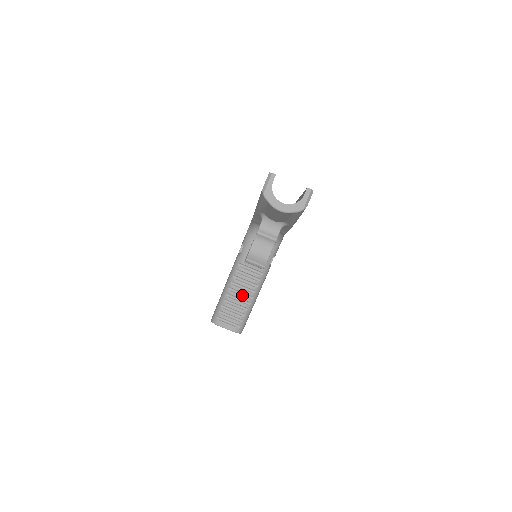
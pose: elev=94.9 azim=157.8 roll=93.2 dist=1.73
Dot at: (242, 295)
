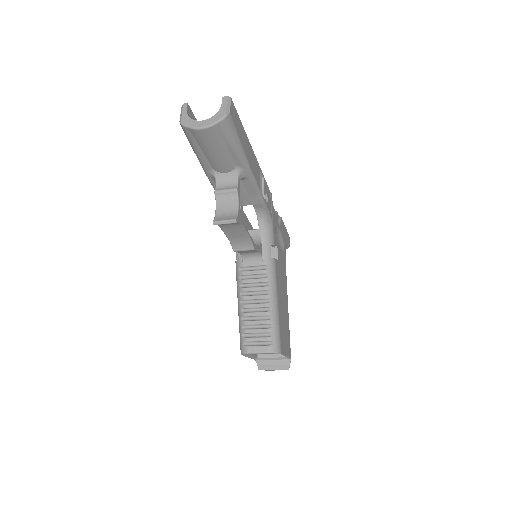
Dot at: (258, 303)
